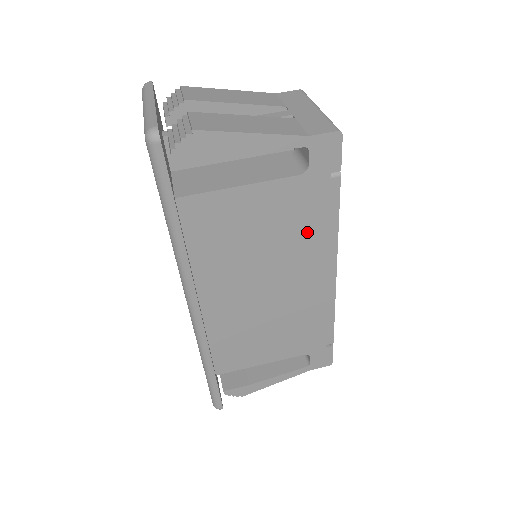
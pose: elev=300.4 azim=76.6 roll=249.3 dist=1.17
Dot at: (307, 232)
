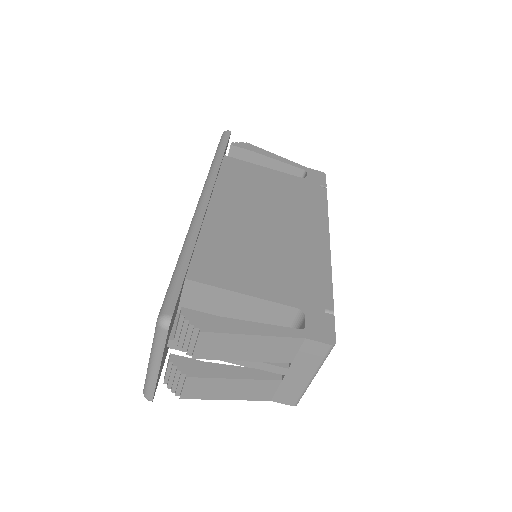
Dot at: occluded
